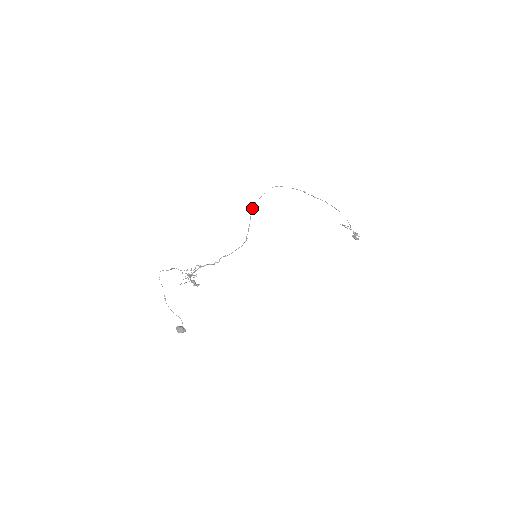
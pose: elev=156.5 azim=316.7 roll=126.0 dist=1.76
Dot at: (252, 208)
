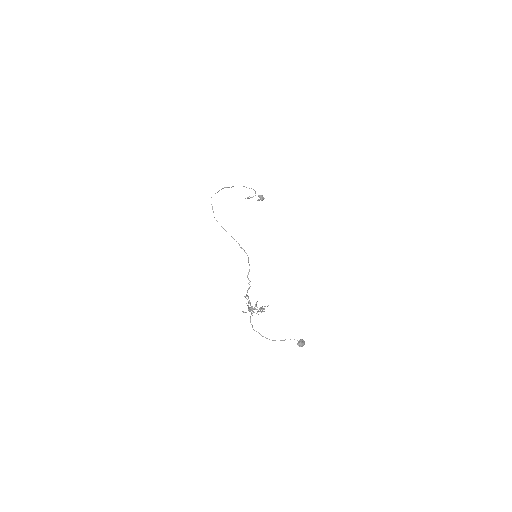
Dot at: occluded
